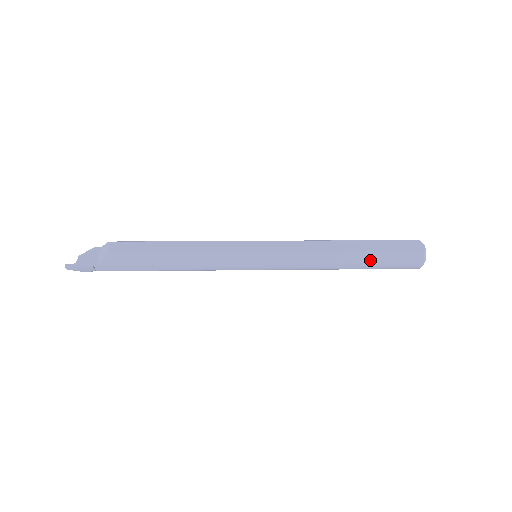
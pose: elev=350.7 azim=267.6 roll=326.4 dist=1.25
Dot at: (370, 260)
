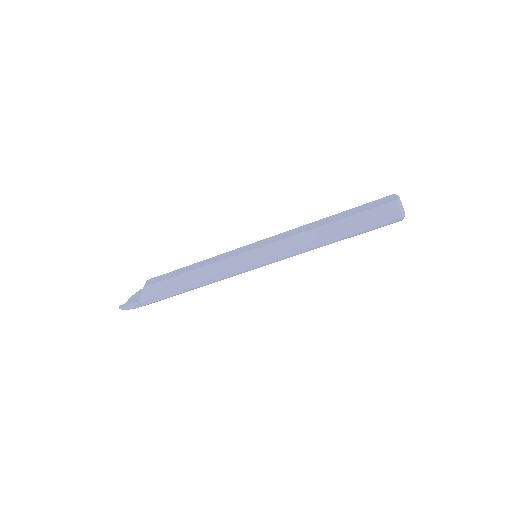
Dot at: (349, 225)
